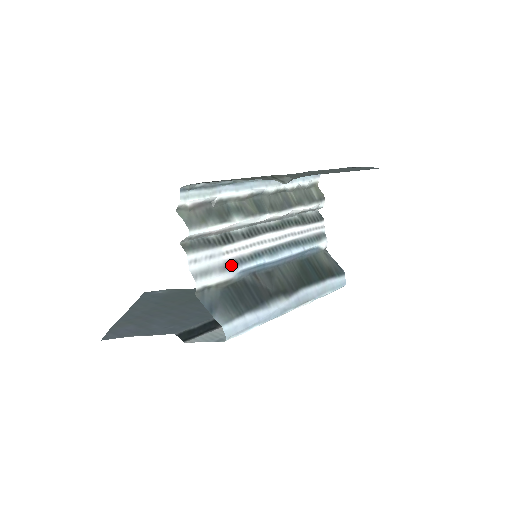
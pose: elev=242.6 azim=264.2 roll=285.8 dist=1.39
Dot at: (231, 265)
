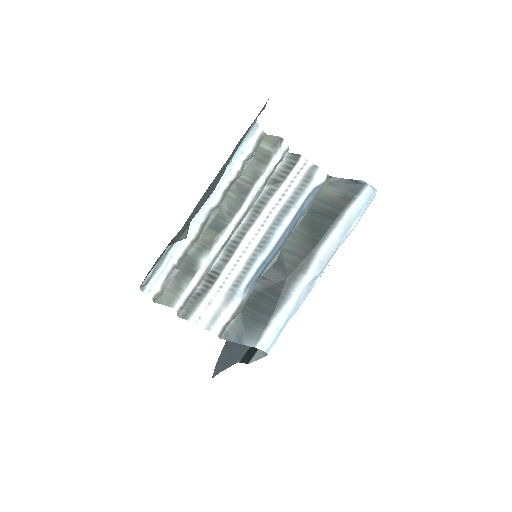
Dot at: (232, 293)
